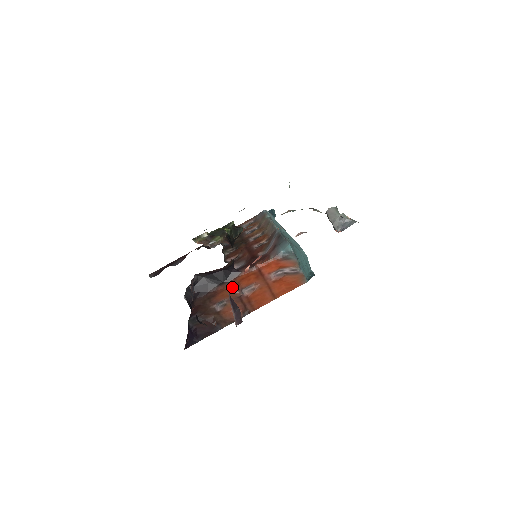
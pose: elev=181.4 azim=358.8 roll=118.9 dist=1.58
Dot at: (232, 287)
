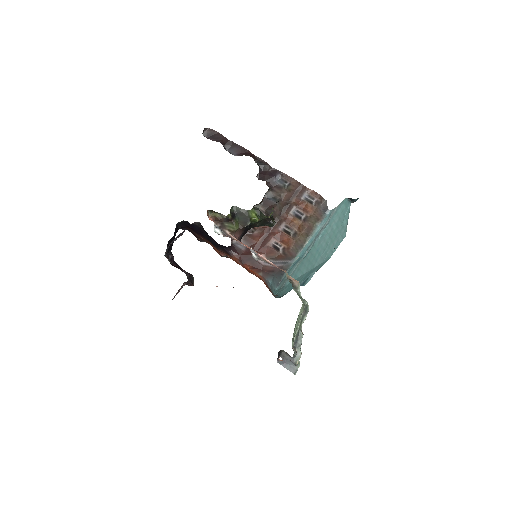
Dot at: occluded
